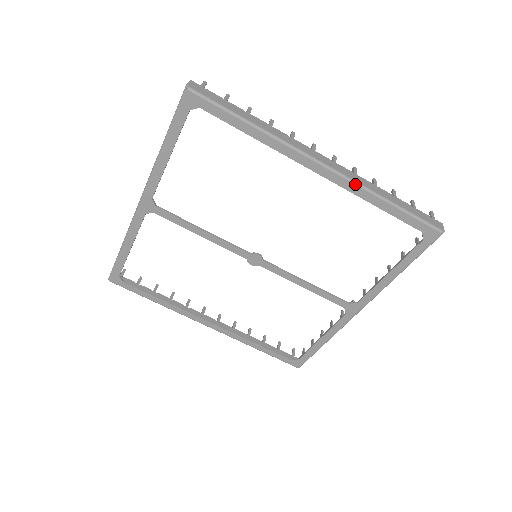
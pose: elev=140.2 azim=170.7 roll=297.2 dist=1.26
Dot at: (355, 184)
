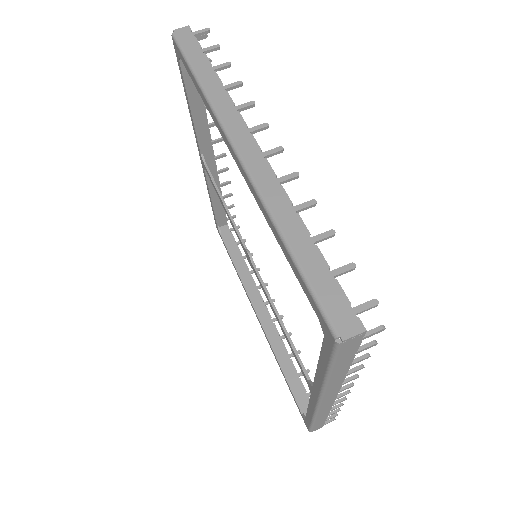
Dot at: (256, 192)
